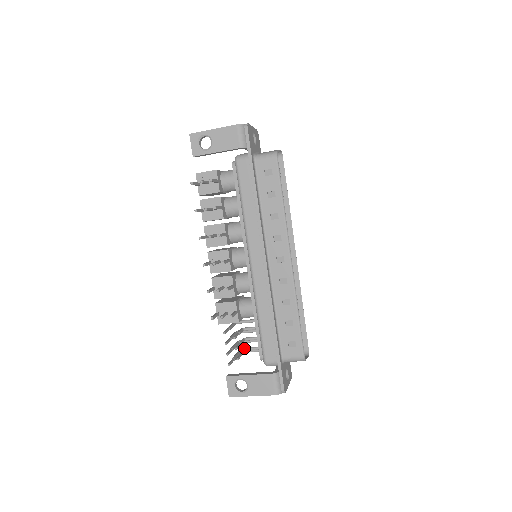
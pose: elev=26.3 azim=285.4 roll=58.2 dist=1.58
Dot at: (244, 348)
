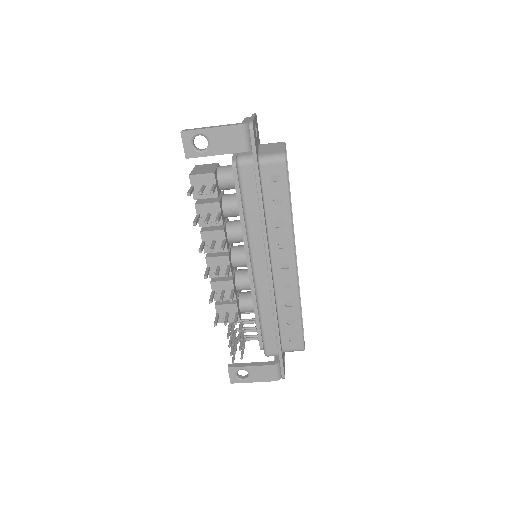
Dot at: (243, 339)
